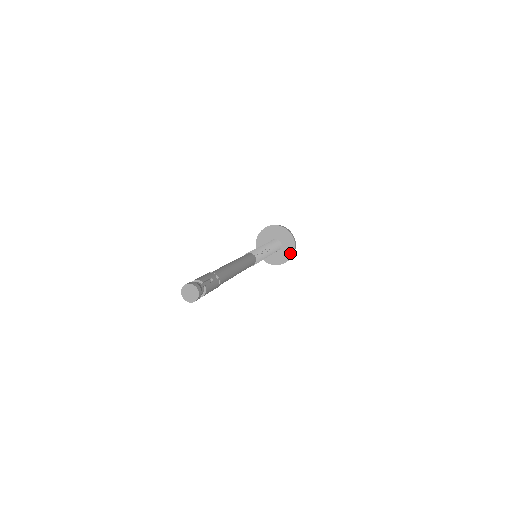
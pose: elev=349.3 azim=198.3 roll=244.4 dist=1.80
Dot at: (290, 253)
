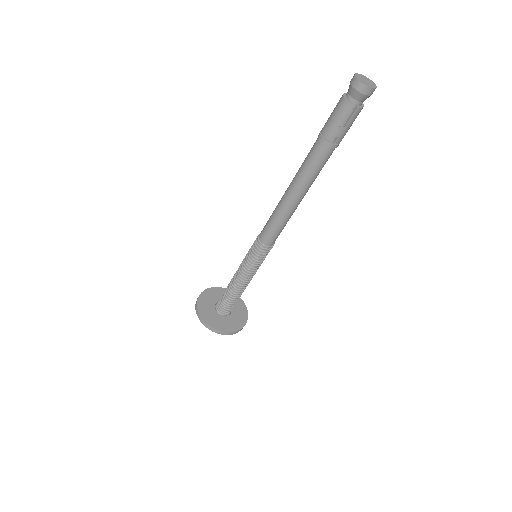
Dot at: (242, 322)
